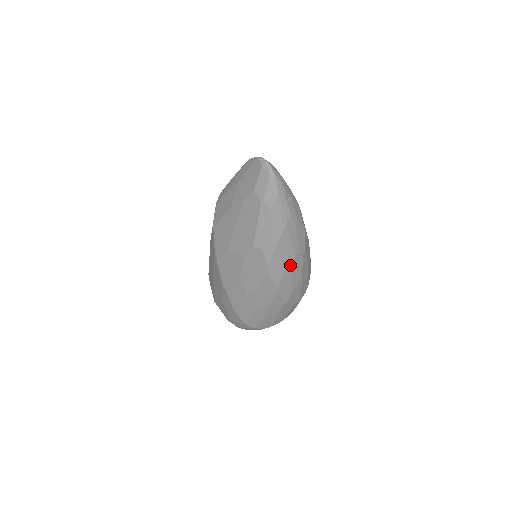
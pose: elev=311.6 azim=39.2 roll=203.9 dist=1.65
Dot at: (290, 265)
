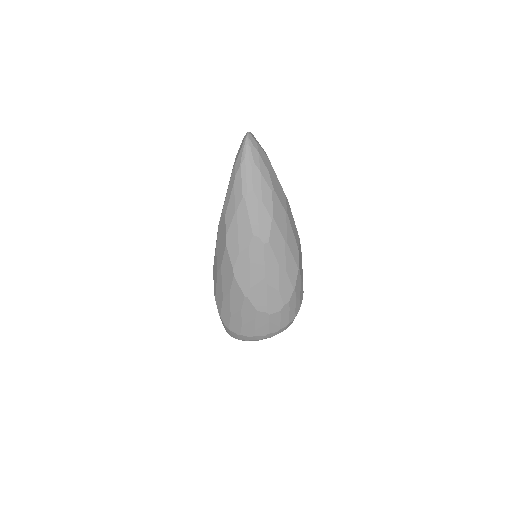
Dot at: (247, 246)
